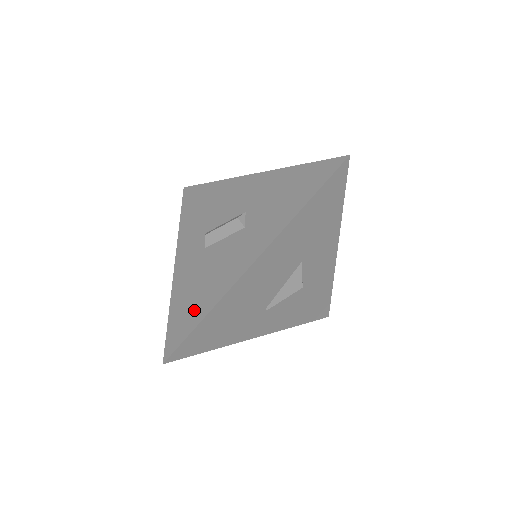
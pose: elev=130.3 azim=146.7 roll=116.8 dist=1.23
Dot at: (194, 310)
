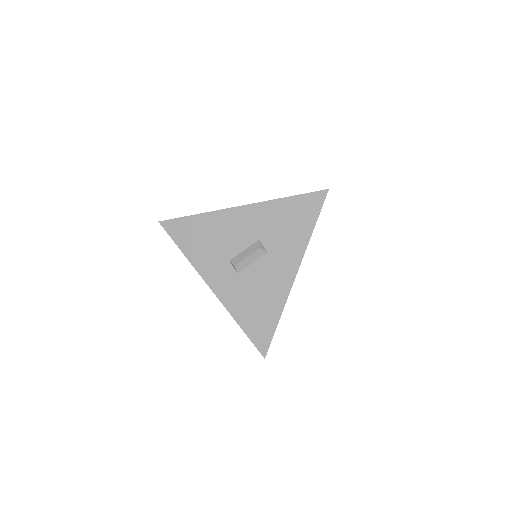
Dot at: (265, 319)
